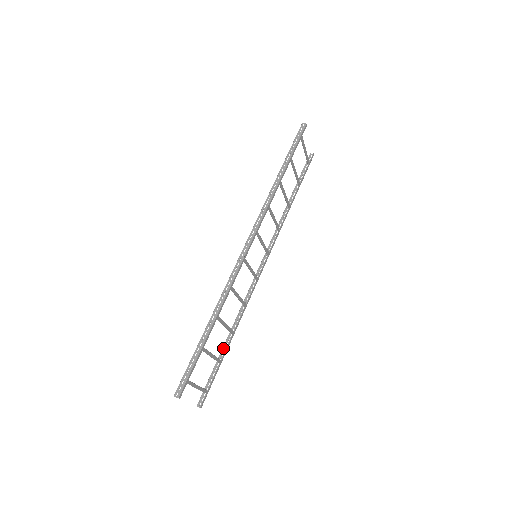
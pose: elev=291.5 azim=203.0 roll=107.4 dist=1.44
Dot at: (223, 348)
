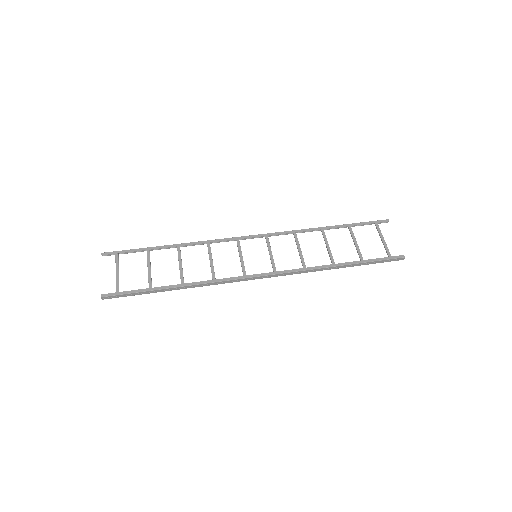
Dot at: occluded
